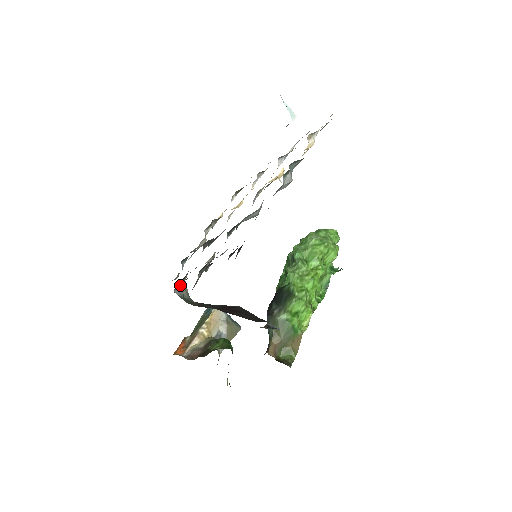
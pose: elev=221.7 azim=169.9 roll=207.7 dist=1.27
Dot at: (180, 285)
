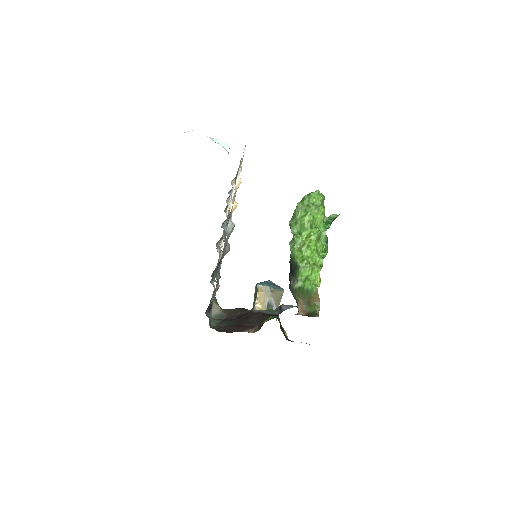
Dot at: occluded
